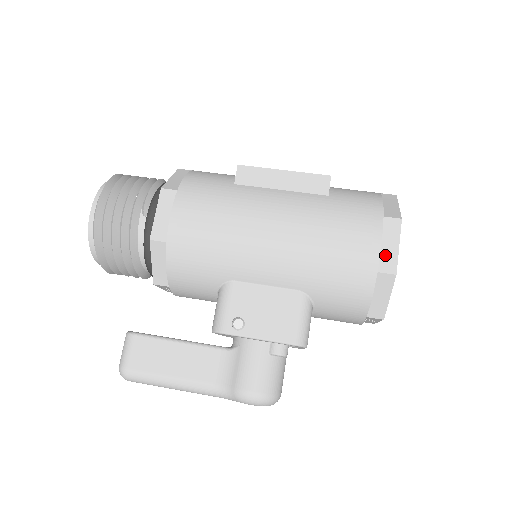
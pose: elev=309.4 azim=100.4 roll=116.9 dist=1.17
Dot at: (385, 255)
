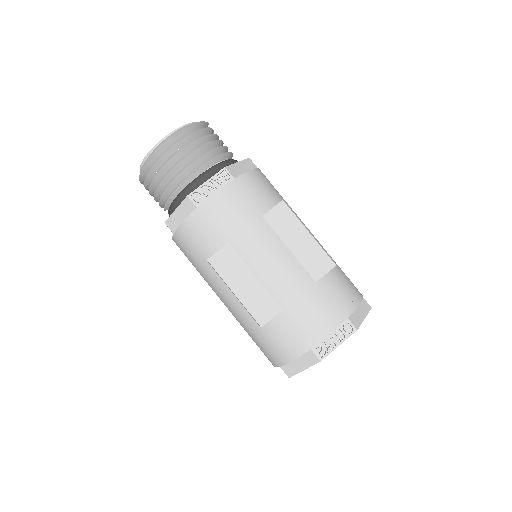
Dot at: occluded
